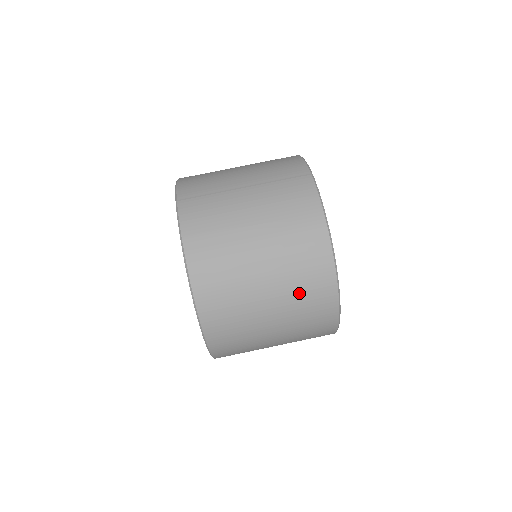
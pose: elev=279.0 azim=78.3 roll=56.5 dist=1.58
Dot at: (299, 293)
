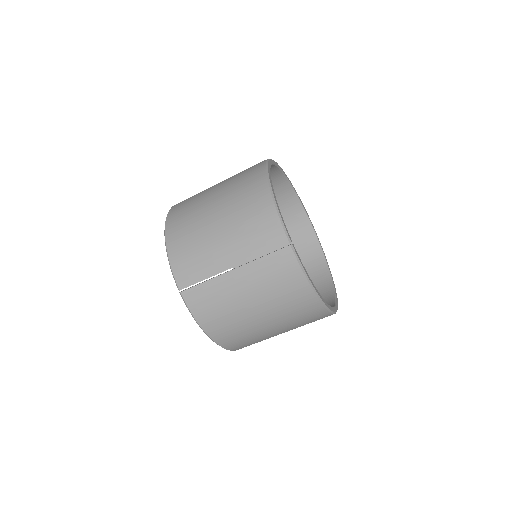
Dot at: (302, 324)
